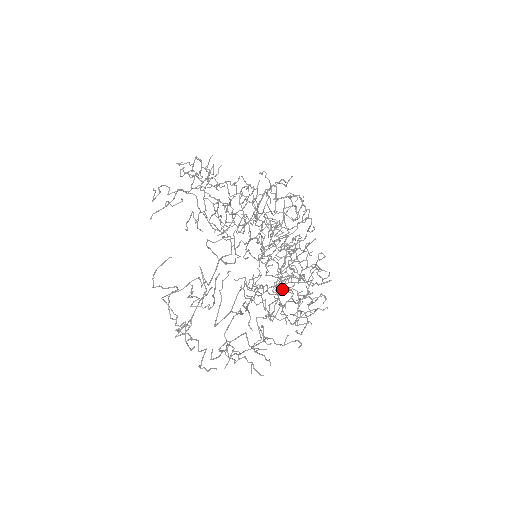
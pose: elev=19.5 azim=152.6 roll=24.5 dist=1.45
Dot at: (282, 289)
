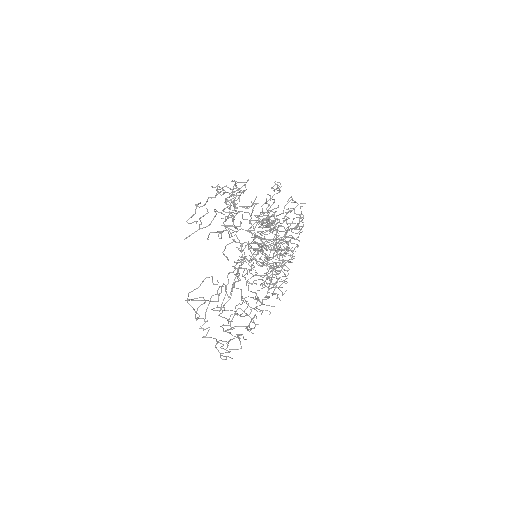
Dot at: occluded
